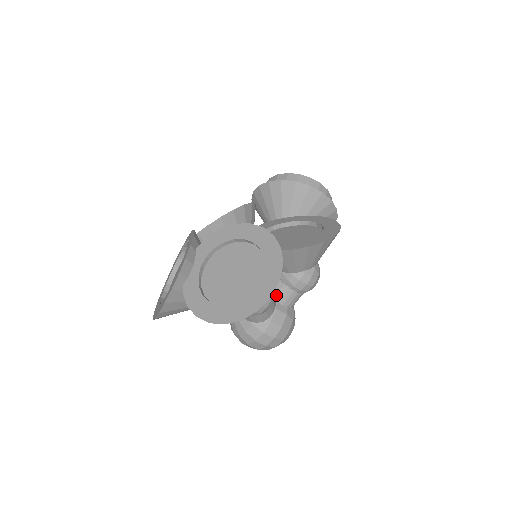
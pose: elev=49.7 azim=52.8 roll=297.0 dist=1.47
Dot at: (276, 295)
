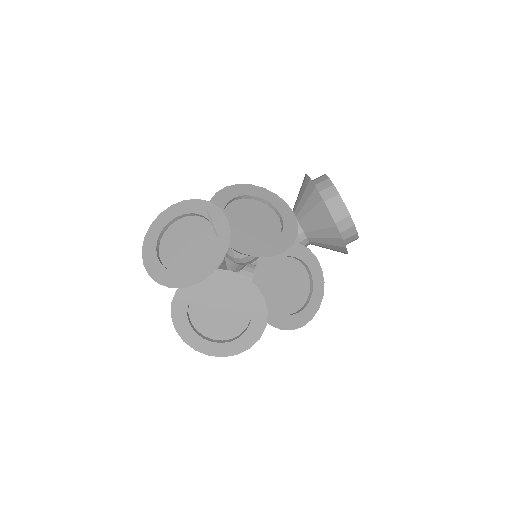
Dot at: occluded
